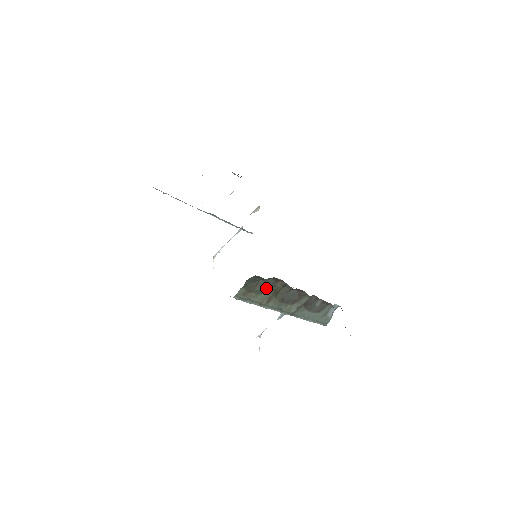
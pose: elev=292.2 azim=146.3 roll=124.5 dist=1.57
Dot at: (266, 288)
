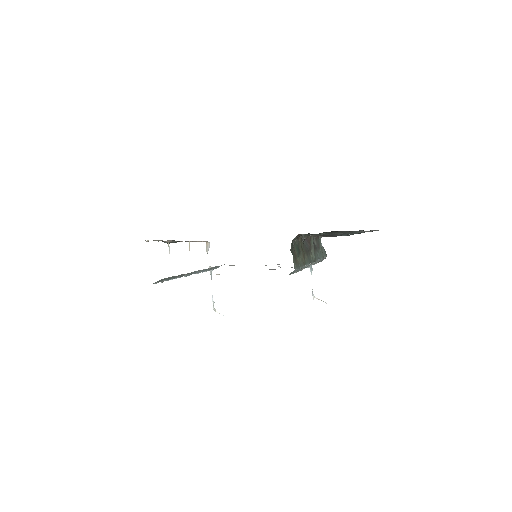
Dot at: (298, 249)
